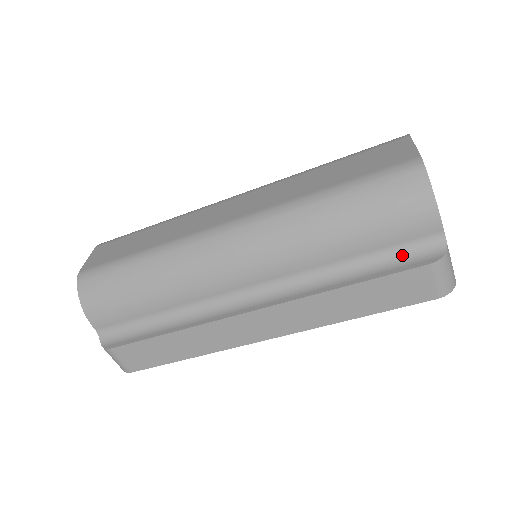
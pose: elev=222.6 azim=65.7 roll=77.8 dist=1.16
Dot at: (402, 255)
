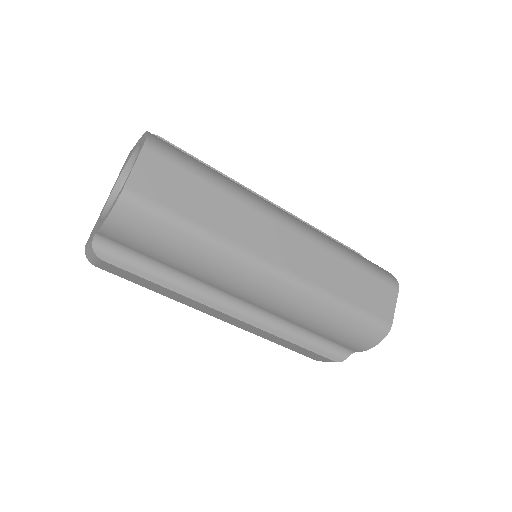
Dot at: (330, 346)
